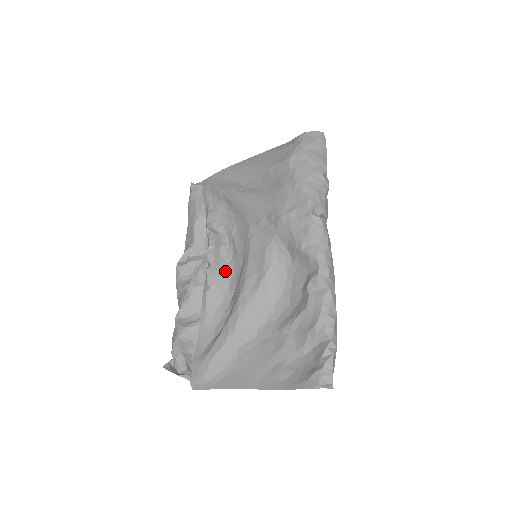
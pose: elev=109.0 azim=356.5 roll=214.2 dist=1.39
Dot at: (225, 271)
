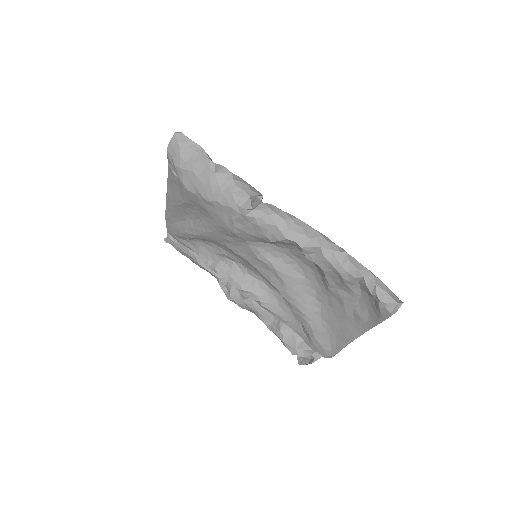
Dot at: (254, 281)
